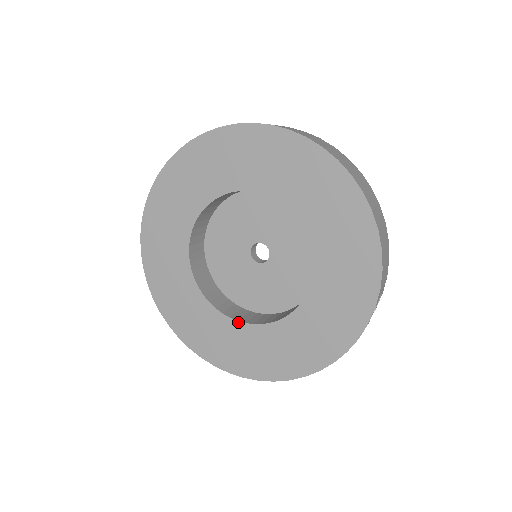
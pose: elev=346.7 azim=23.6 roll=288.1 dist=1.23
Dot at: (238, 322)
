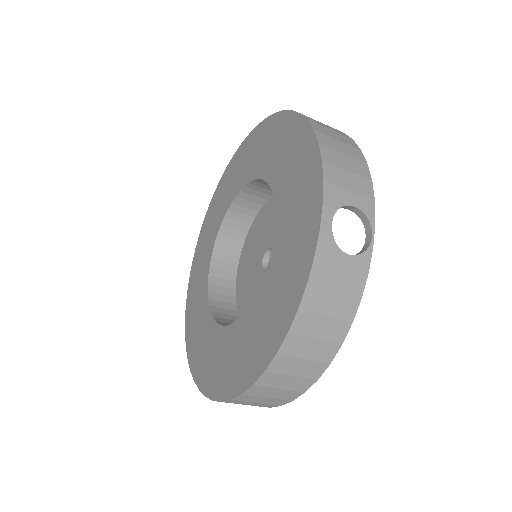
Dot at: (230, 326)
